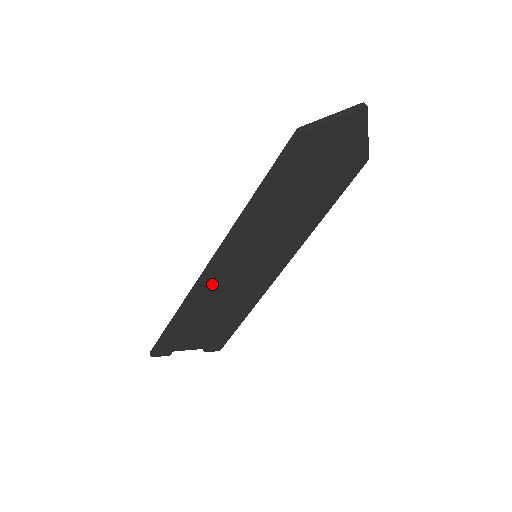
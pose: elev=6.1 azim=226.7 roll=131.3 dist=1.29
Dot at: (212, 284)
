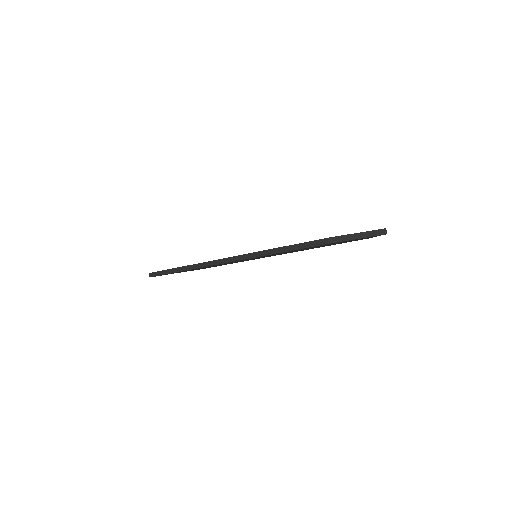
Dot at: occluded
